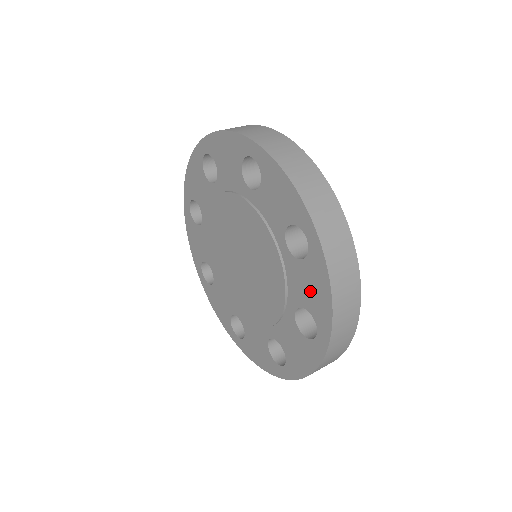
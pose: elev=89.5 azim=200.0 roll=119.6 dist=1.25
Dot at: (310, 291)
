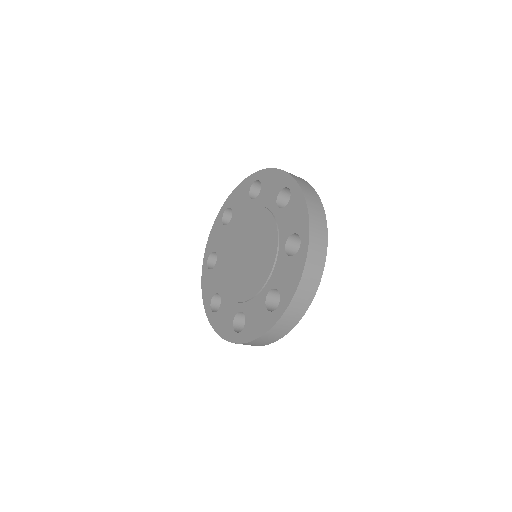
Dot at: (287, 277)
